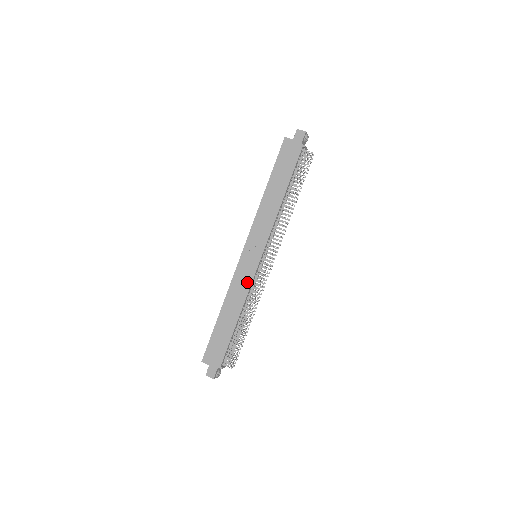
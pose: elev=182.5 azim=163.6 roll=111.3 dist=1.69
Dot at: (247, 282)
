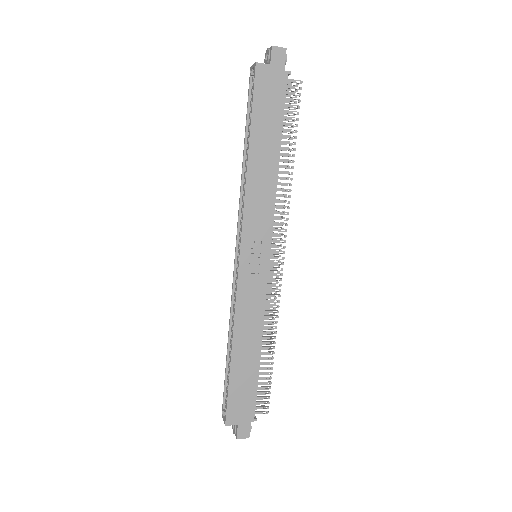
Dot at: (259, 298)
